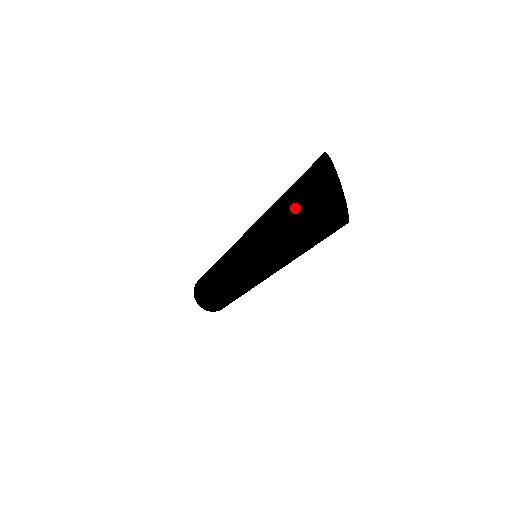
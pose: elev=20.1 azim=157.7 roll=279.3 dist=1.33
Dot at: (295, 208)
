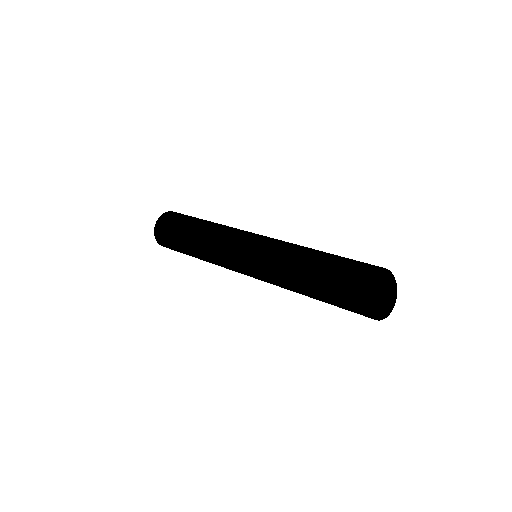
Dot at: (347, 293)
